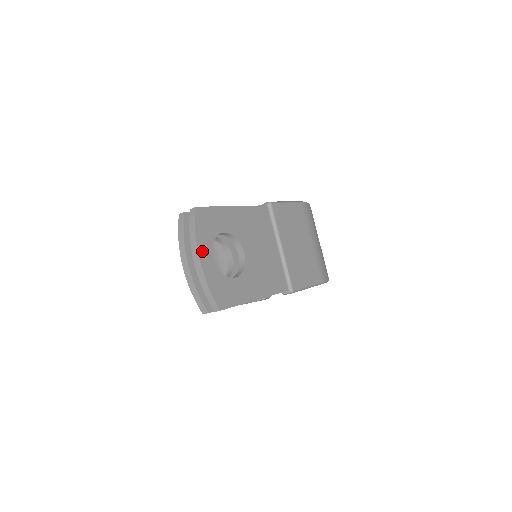
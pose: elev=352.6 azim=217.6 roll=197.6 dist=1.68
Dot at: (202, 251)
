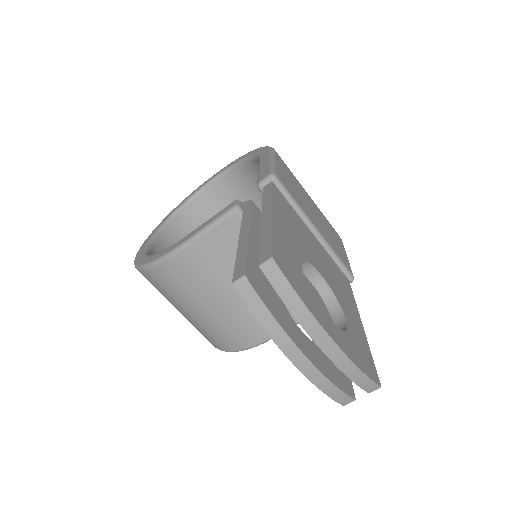
Dot at: (323, 324)
